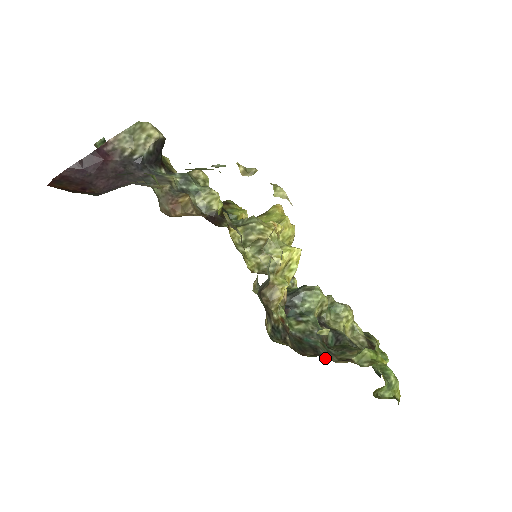
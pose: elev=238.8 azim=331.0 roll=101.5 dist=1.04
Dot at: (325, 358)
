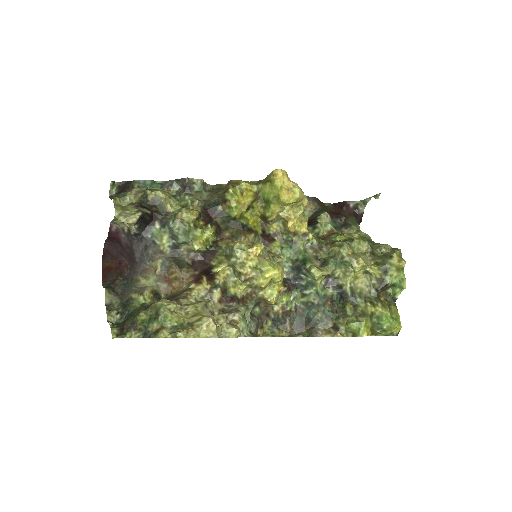
Dot at: (315, 336)
